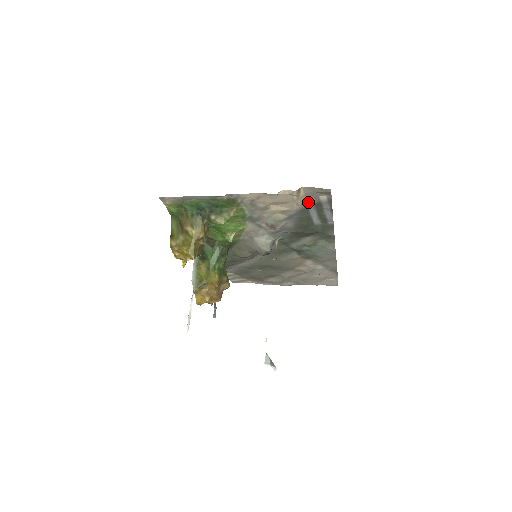
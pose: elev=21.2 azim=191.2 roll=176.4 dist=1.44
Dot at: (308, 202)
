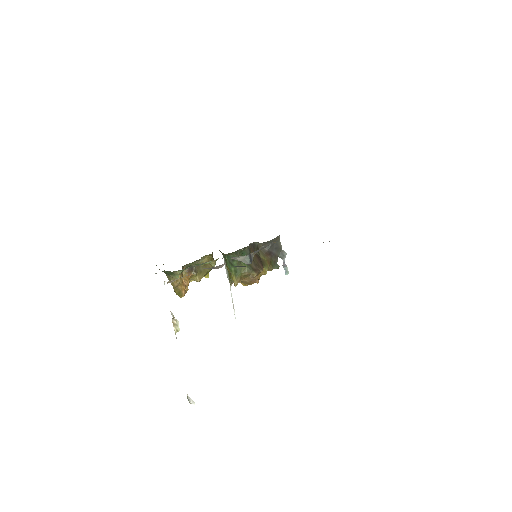
Dot at: occluded
